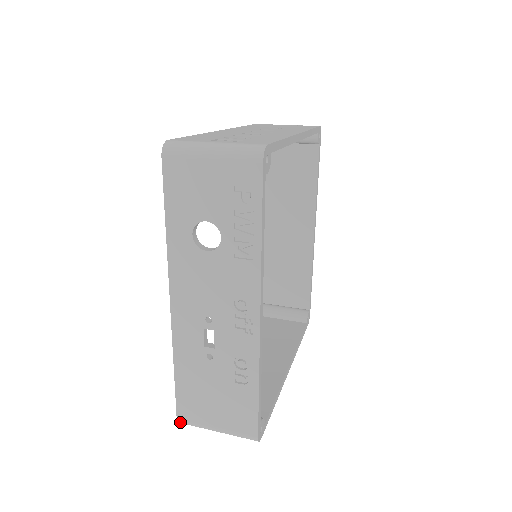
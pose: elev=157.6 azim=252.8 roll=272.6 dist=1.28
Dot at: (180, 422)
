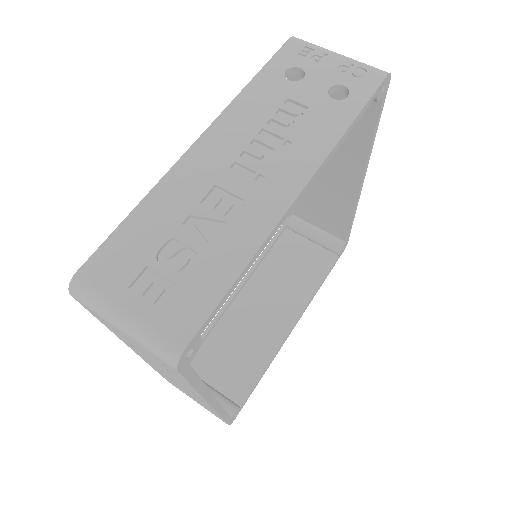
Dot at: occluded
